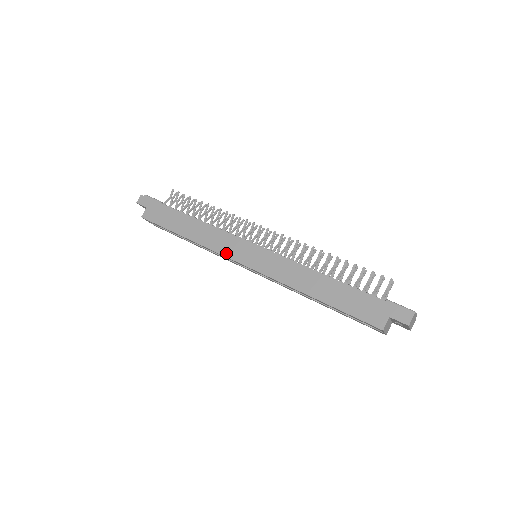
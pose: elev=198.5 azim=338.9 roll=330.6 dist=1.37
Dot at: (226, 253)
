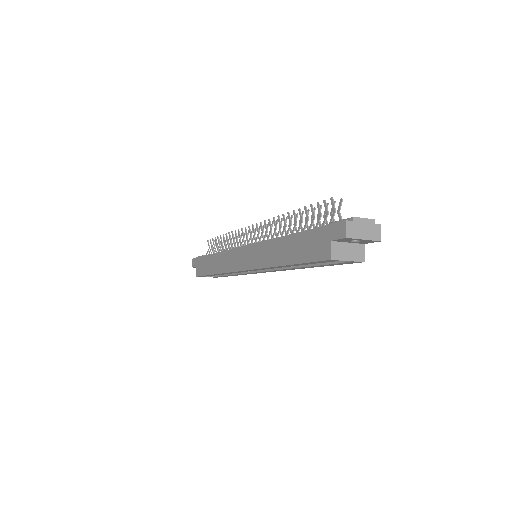
Dot at: (232, 268)
